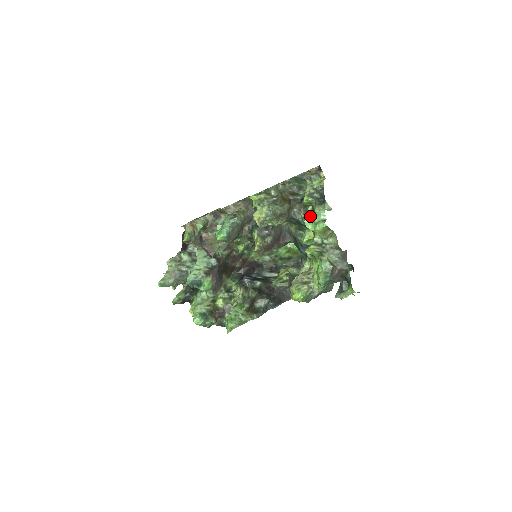
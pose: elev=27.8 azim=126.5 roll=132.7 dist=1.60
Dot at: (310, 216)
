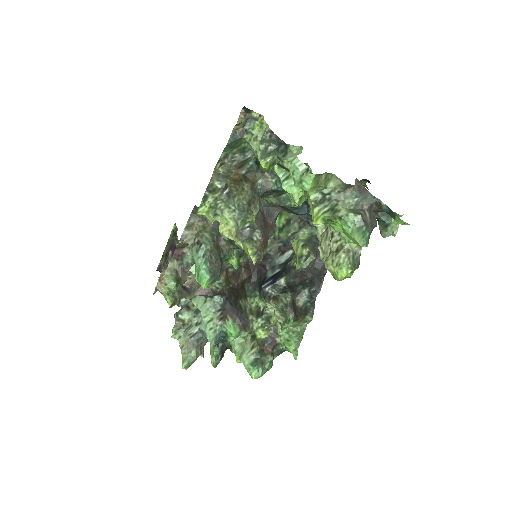
Dot at: (284, 177)
